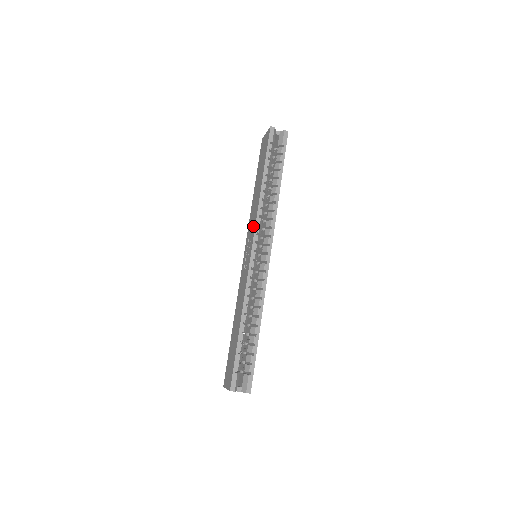
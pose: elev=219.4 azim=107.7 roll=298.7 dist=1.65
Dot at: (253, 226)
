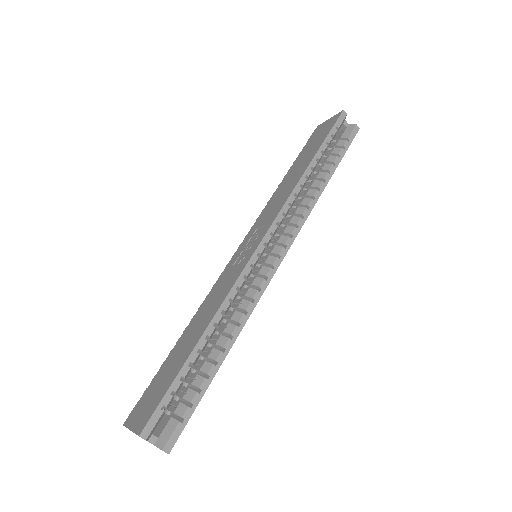
Dot at: (274, 213)
